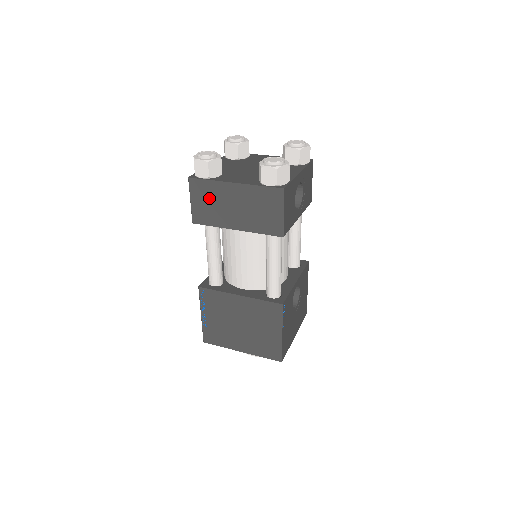
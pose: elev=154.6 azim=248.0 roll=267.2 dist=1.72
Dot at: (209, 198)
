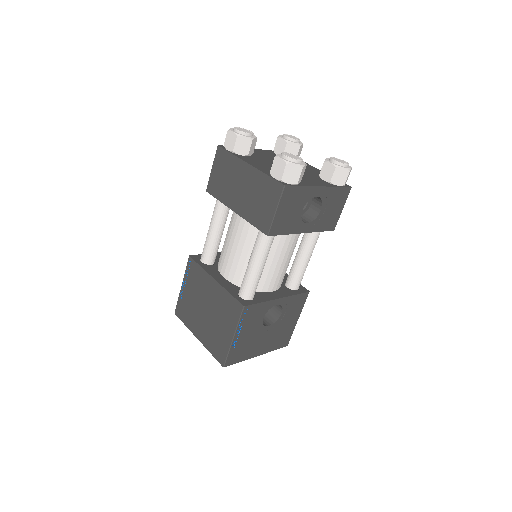
Dot at: (226, 171)
